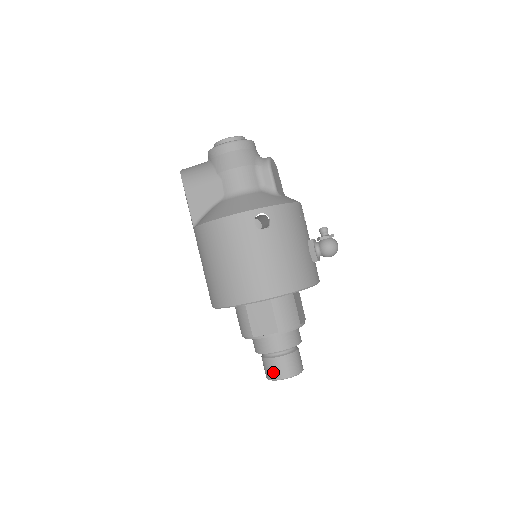
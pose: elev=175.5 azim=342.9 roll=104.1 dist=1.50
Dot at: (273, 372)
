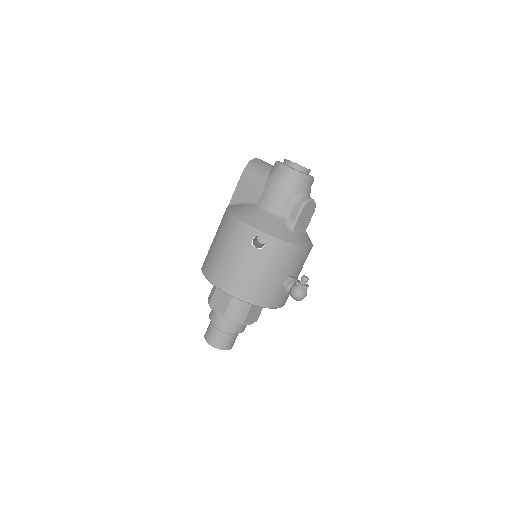
Dot at: (208, 335)
